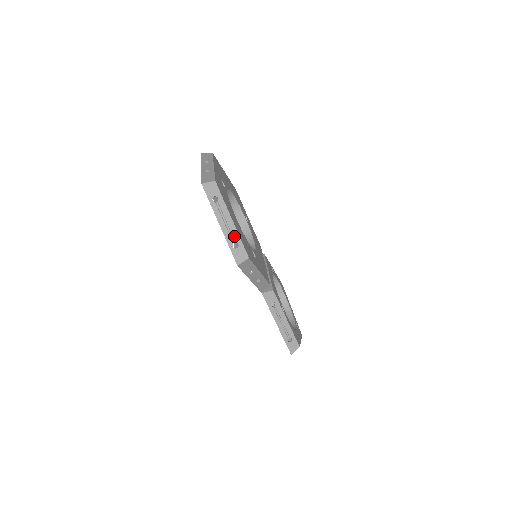
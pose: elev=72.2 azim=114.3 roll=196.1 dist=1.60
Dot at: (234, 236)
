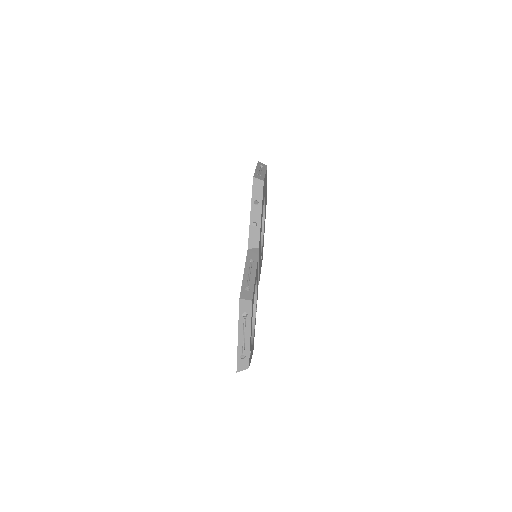
Dot at: (261, 174)
